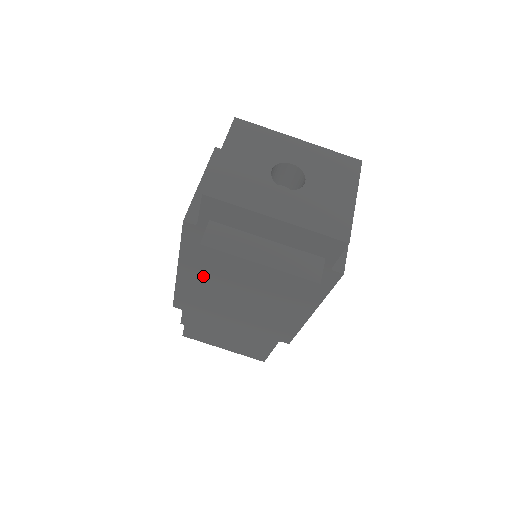
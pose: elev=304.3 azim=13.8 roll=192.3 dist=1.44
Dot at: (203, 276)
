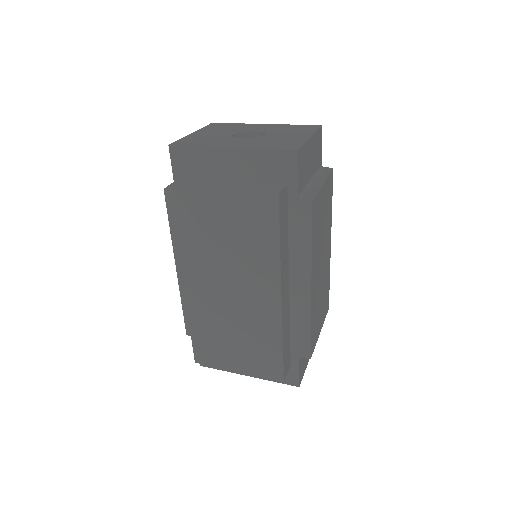
Dot at: (183, 236)
